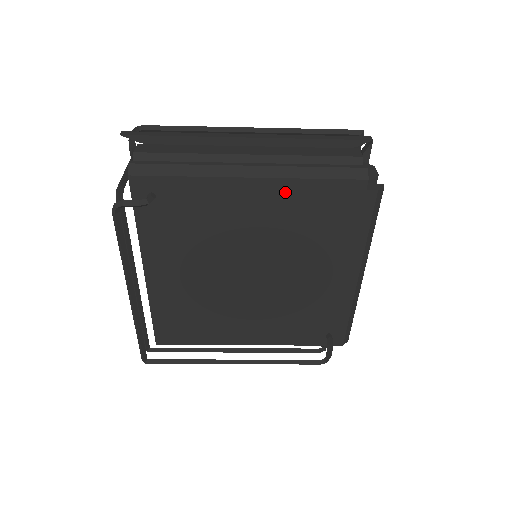
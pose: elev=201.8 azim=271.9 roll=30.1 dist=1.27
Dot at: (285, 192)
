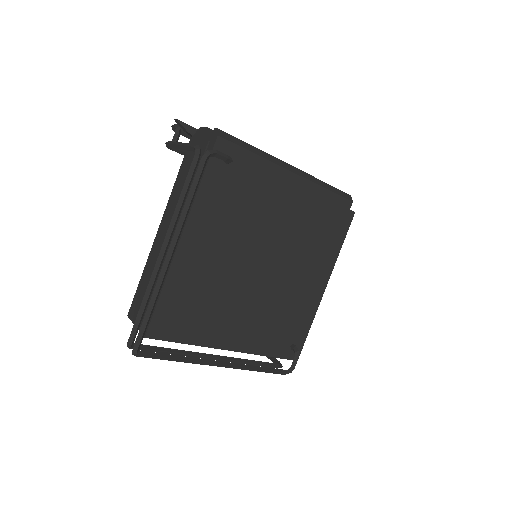
Dot at: (309, 193)
